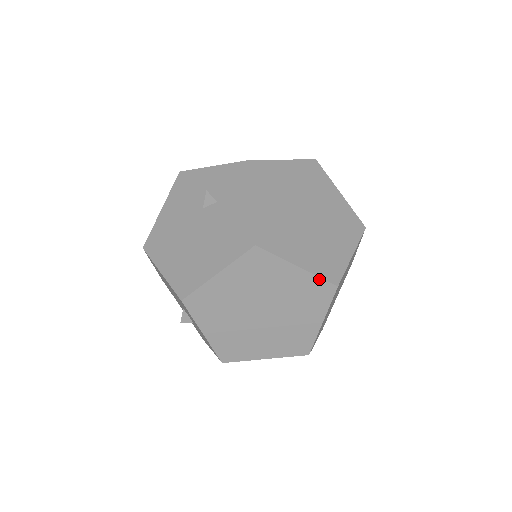
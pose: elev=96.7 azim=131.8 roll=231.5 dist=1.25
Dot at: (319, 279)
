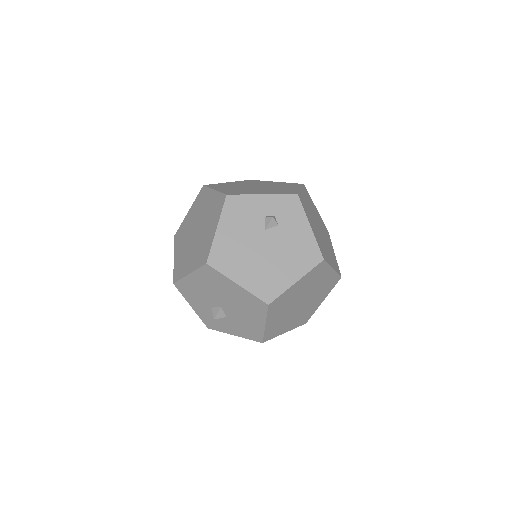
Dot at: (337, 275)
